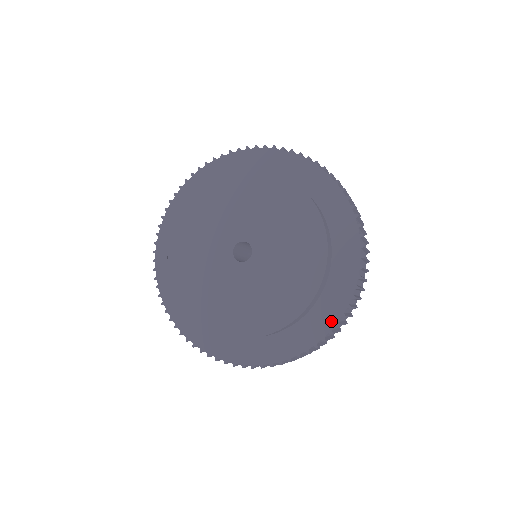
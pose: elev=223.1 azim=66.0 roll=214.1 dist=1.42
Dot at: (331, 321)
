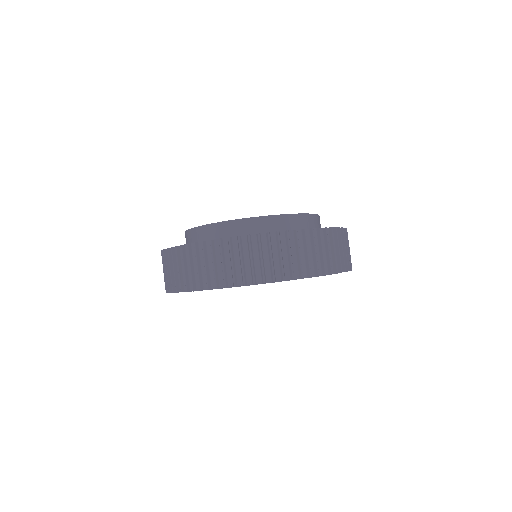
Dot at: occluded
